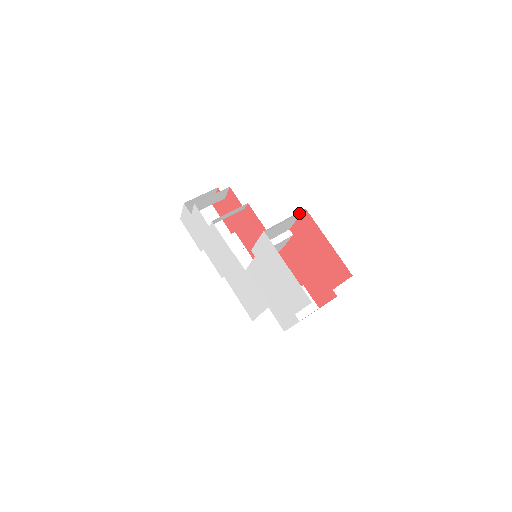
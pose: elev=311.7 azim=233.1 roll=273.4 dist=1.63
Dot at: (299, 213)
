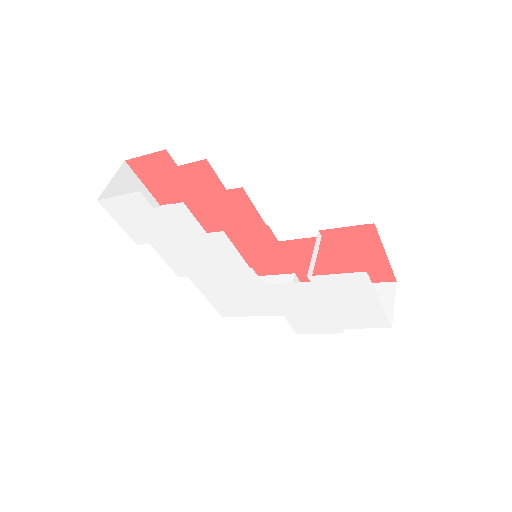
Dot at: occluded
